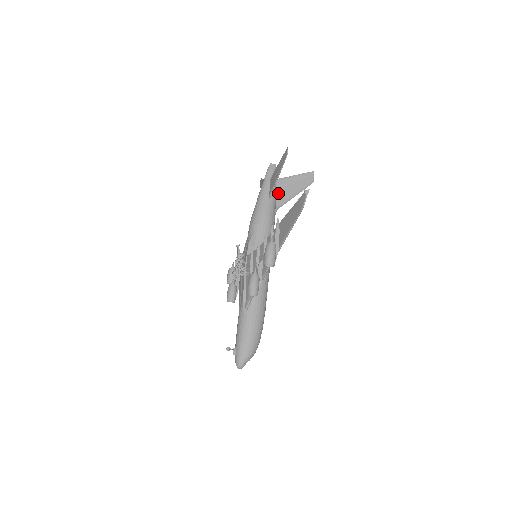
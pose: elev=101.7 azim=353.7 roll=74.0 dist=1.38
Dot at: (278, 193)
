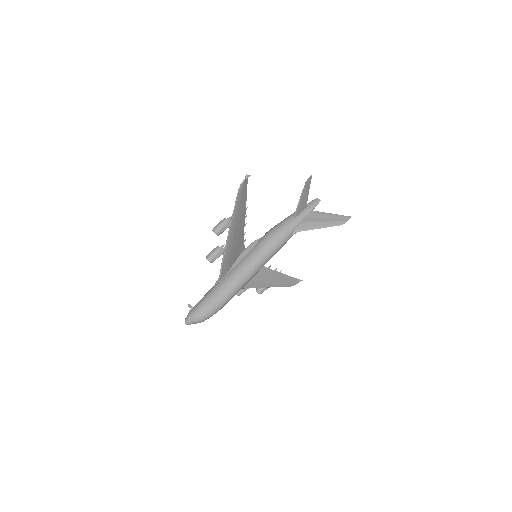
Dot at: (306, 220)
